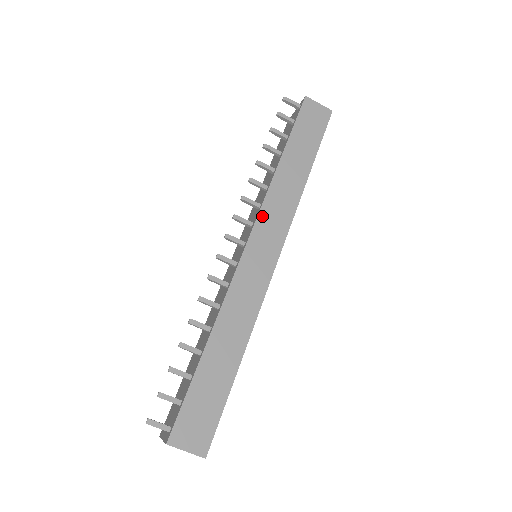
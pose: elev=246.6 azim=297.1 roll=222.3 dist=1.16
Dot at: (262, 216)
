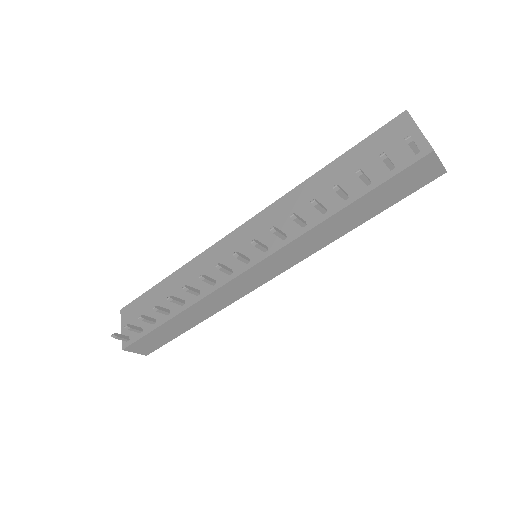
Dot at: (279, 253)
